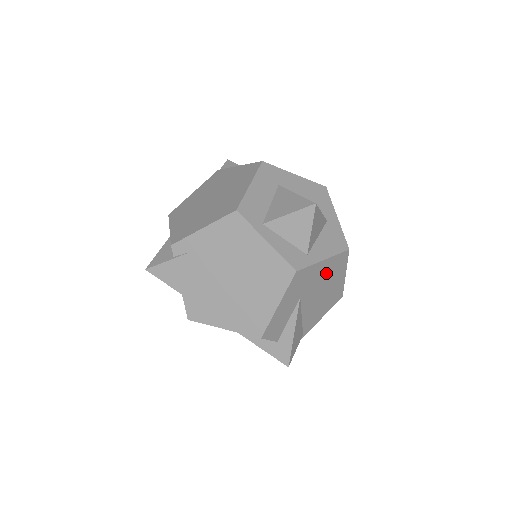
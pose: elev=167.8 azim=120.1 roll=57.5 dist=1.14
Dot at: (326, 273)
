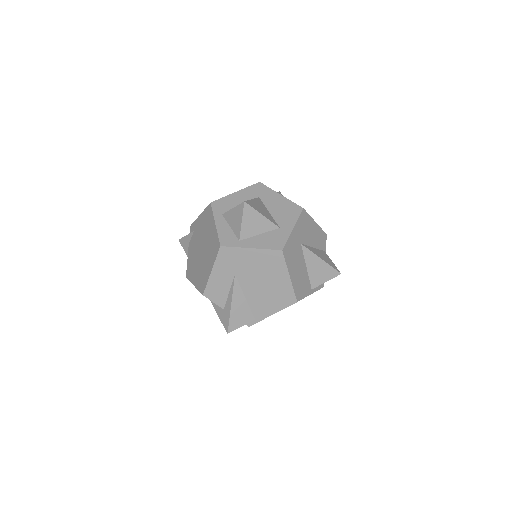
Dot at: (260, 263)
